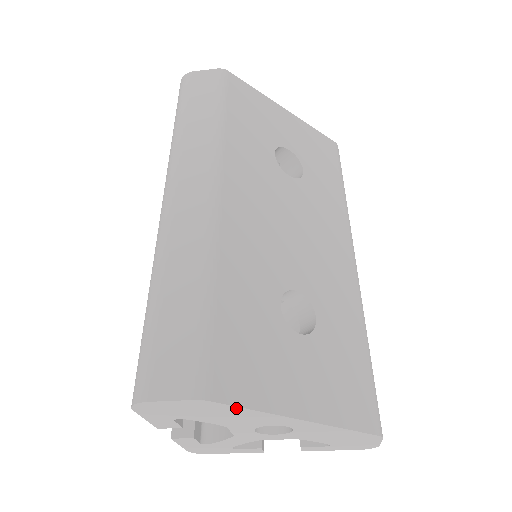
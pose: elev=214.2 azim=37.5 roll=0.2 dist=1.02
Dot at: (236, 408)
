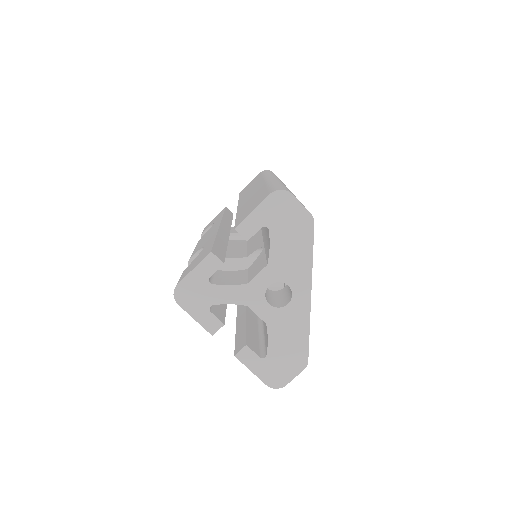
Dot at: (310, 243)
